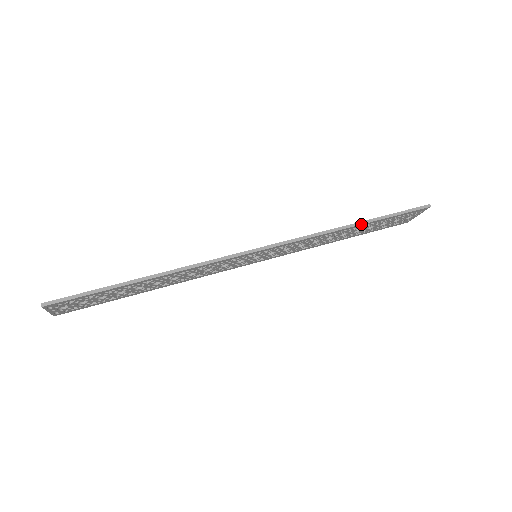
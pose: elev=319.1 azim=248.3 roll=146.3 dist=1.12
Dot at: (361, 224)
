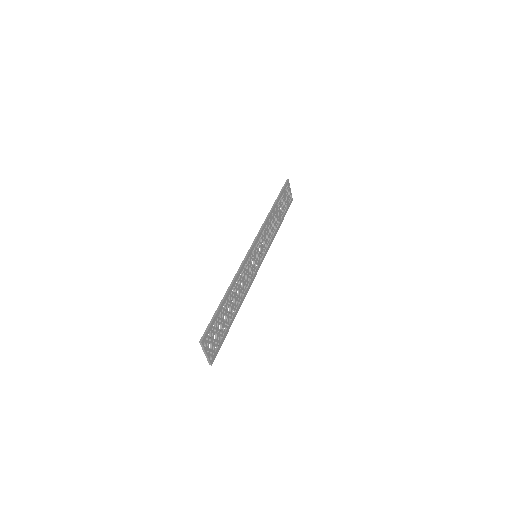
Dot at: (274, 205)
